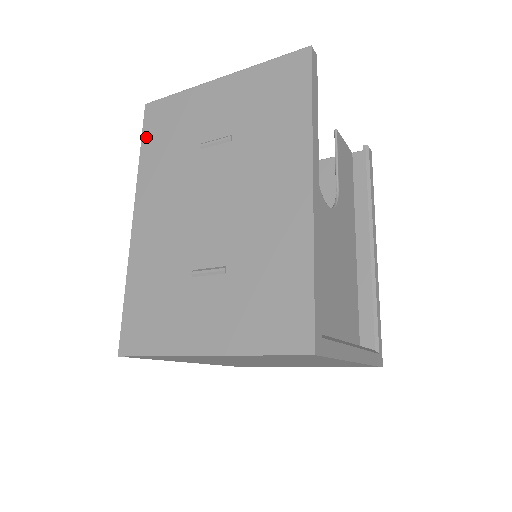
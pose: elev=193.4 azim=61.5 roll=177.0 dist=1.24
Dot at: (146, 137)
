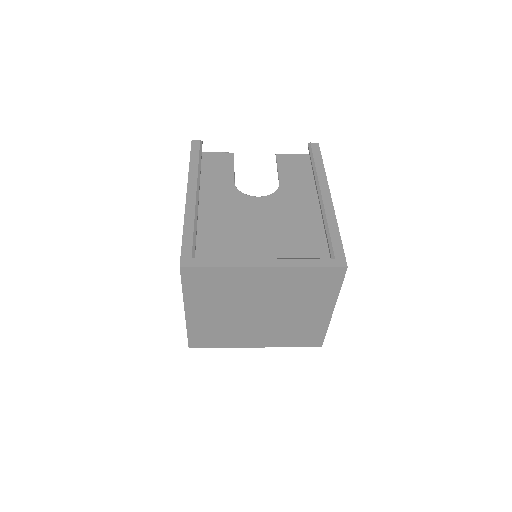
Dot at: occluded
